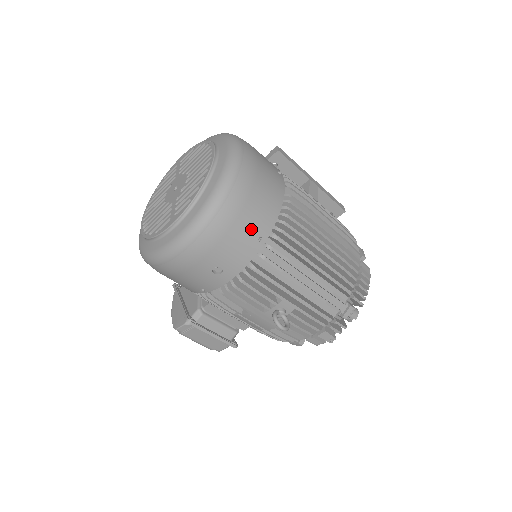
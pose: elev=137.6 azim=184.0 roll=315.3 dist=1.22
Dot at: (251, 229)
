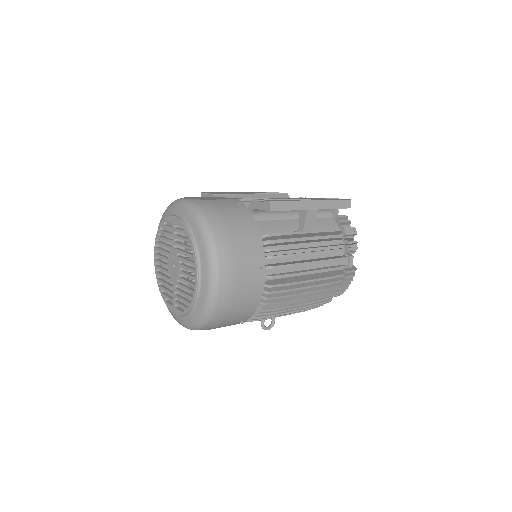
Dot at: (233, 323)
